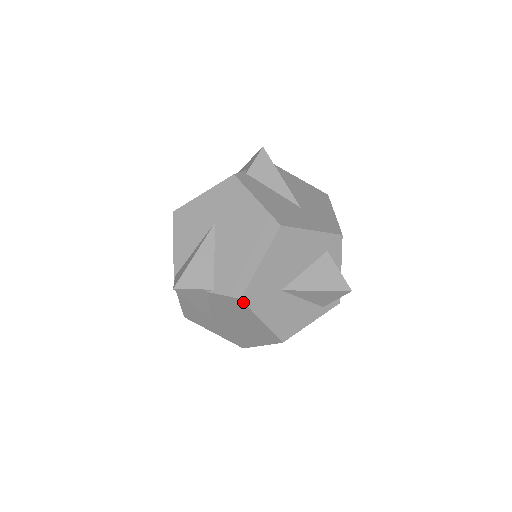
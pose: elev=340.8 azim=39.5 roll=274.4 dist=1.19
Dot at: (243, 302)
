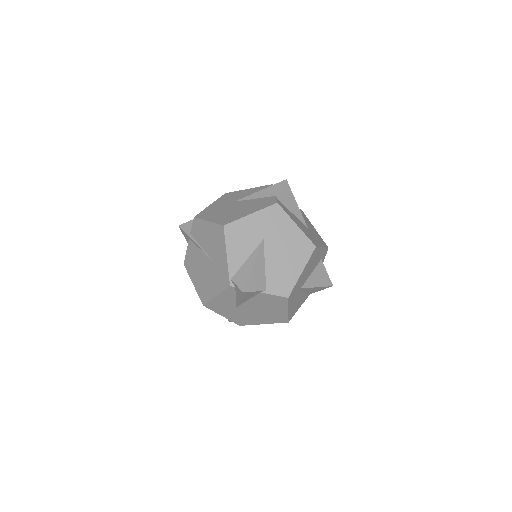
Dot at: (288, 300)
